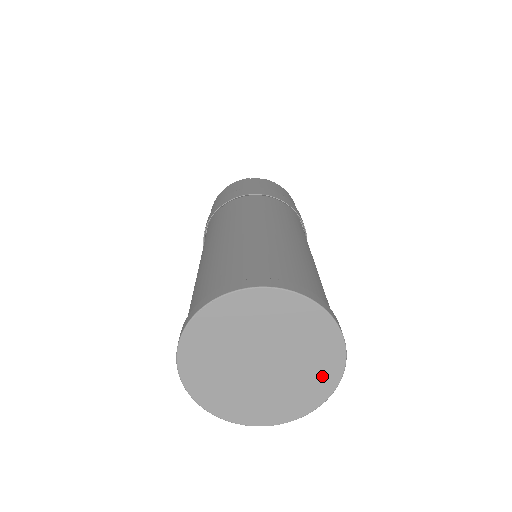
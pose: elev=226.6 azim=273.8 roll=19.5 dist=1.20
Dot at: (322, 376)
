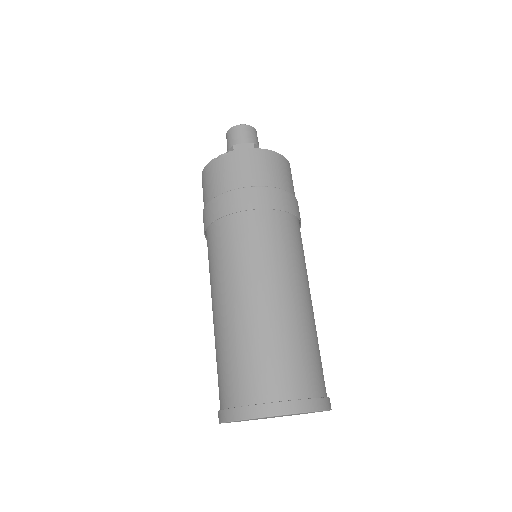
Dot at: occluded
